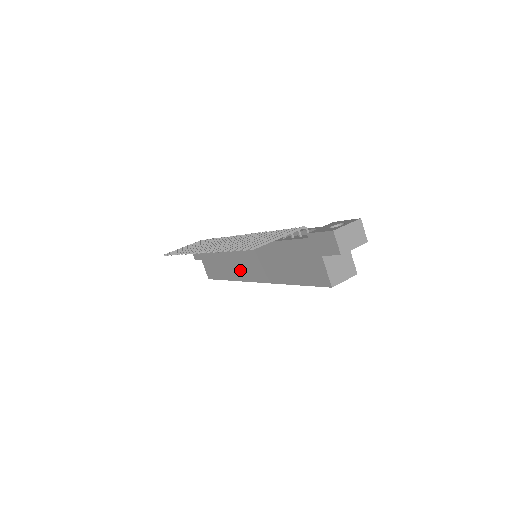
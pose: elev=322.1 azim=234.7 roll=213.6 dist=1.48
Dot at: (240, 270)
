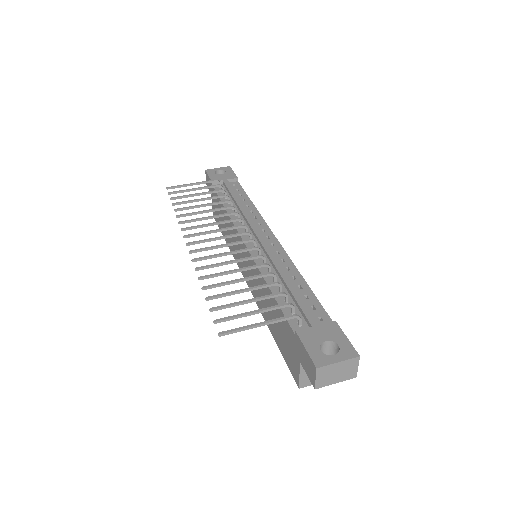
Dot at: (237, 254)
